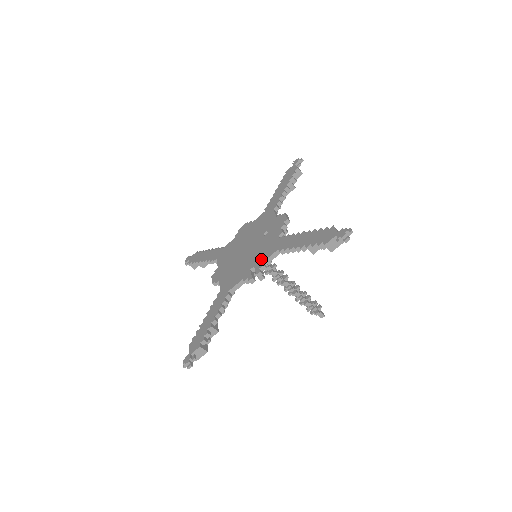
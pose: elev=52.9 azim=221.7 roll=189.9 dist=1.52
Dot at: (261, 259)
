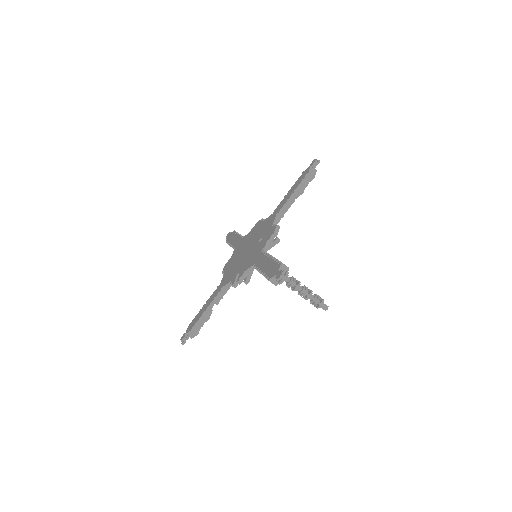
Dot at: (245, 268)
